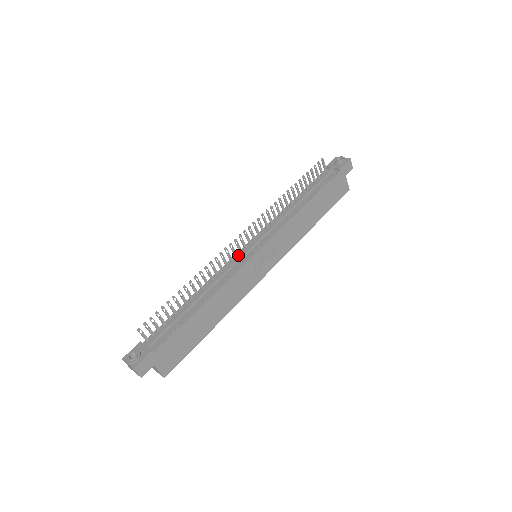
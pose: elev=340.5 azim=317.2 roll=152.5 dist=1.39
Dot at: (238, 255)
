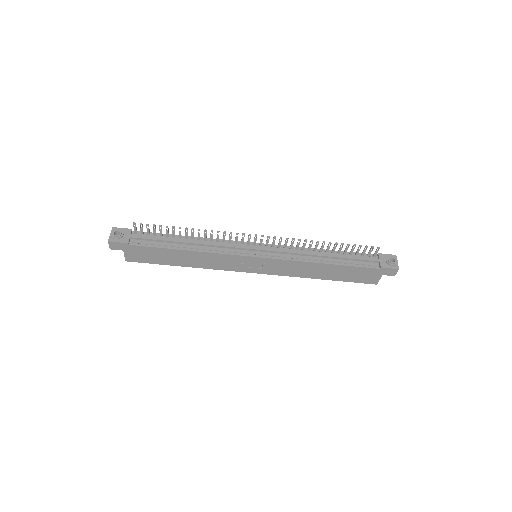
Dot at: (244, 244)
